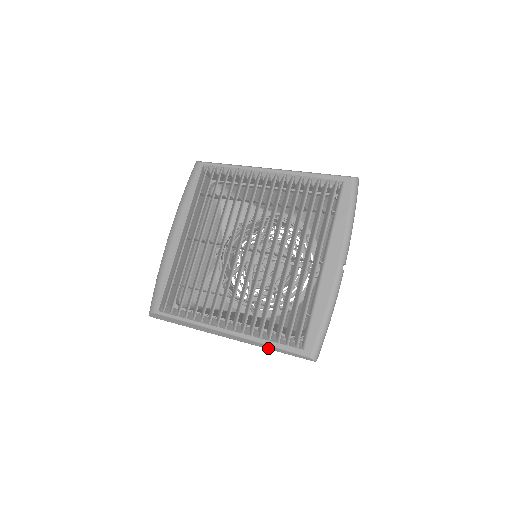
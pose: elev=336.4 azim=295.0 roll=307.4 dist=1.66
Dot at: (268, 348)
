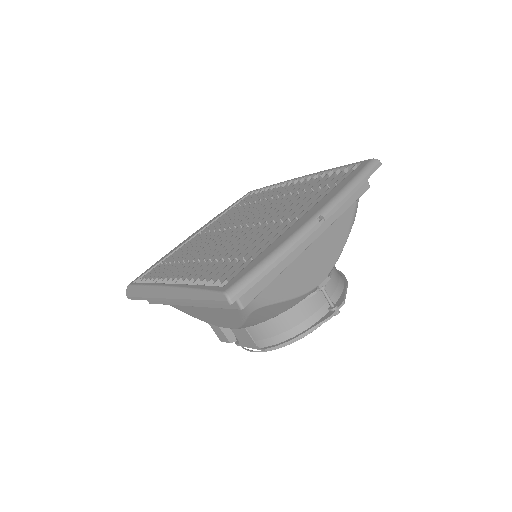
Dot at: (193, 297)
